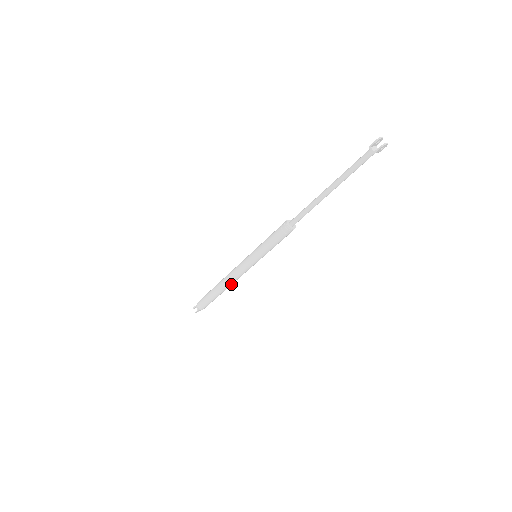
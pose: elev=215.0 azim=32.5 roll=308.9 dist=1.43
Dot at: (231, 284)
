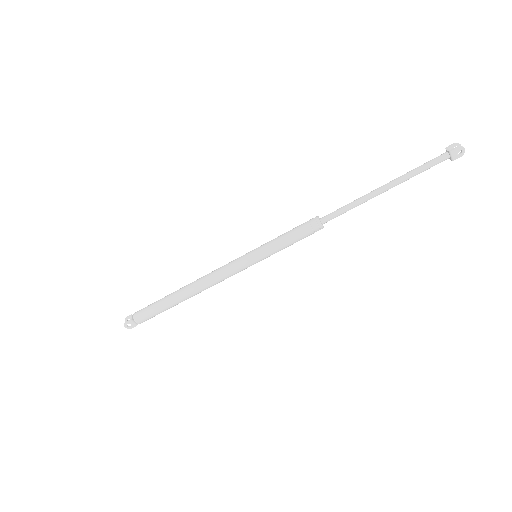
Dot at: (201, 288)
